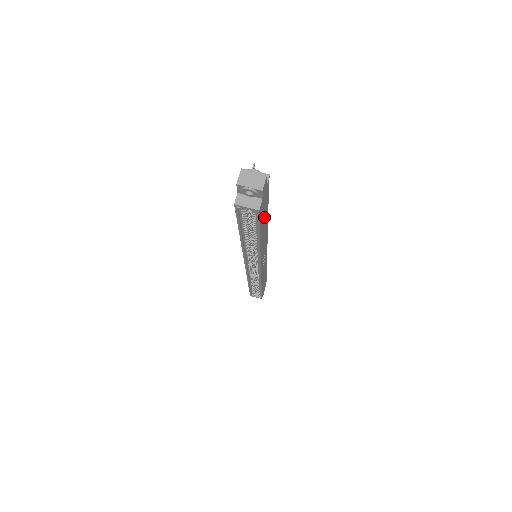
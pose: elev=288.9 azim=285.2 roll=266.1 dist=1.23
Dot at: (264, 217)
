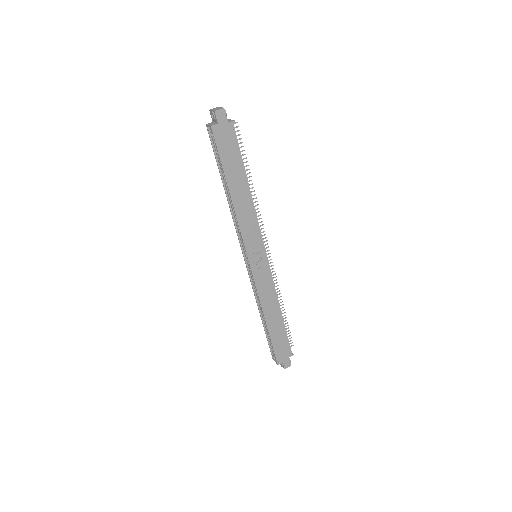
Dot at: (234, 165)
